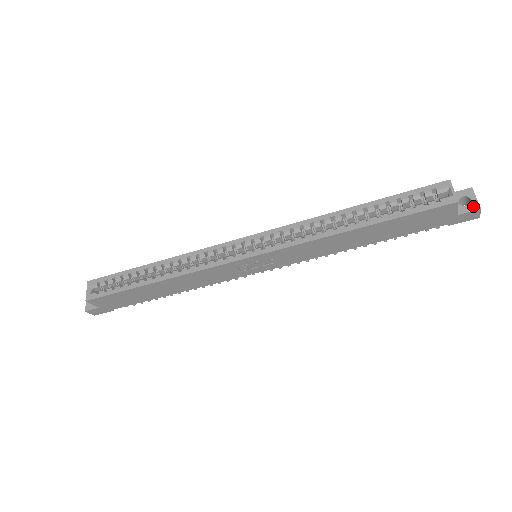
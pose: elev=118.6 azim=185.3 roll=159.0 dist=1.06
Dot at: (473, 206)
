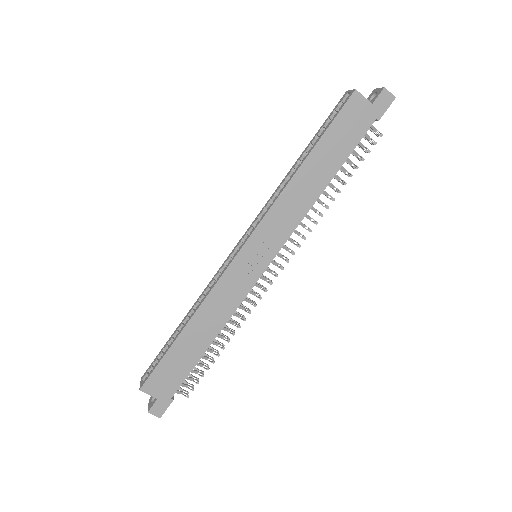
Dot at: (379, 92)
